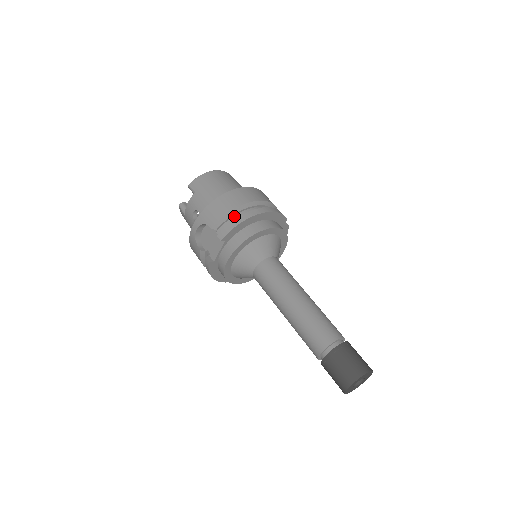
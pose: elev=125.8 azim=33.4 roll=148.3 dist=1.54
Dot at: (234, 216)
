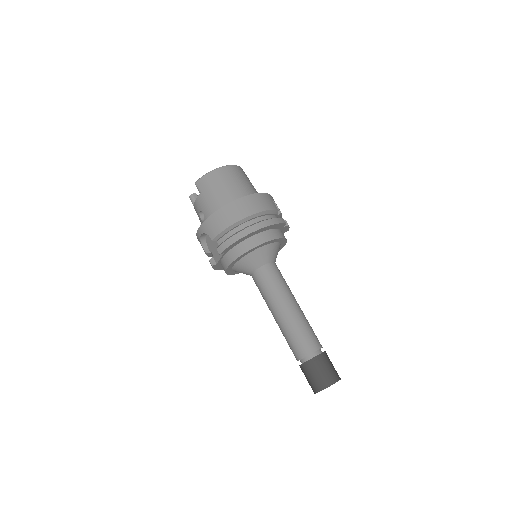
Dot at: (232, 230)
